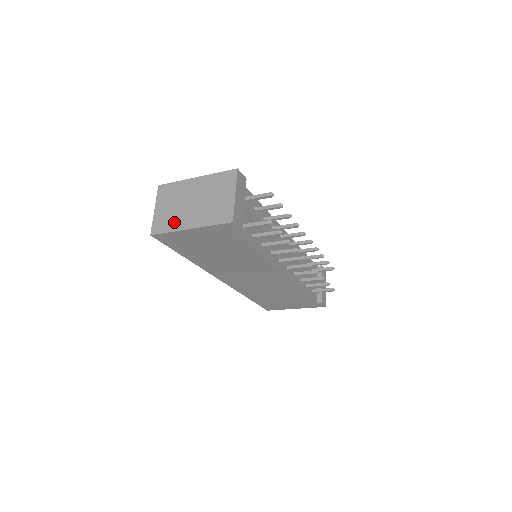
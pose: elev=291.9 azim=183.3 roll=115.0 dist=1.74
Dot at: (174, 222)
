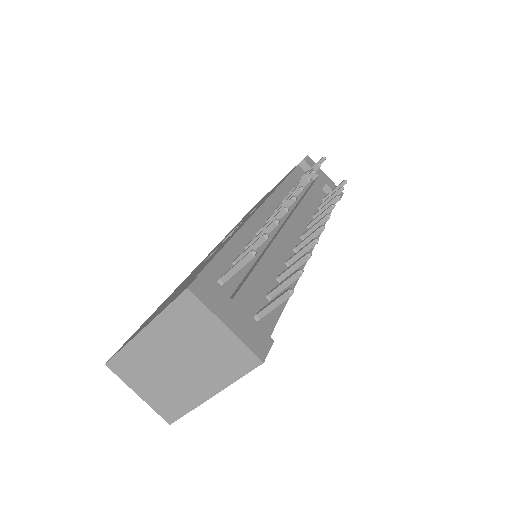
Dot at: (182, 398)
